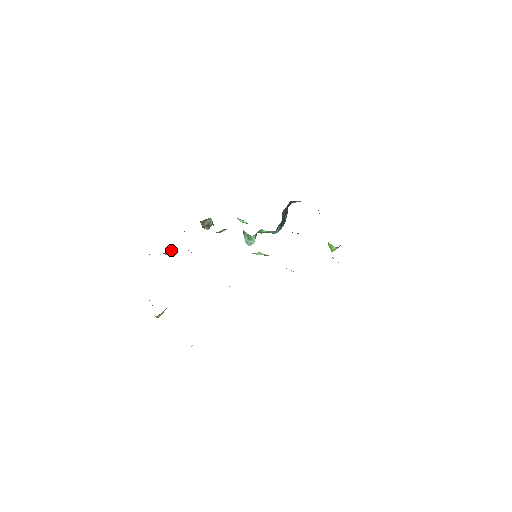
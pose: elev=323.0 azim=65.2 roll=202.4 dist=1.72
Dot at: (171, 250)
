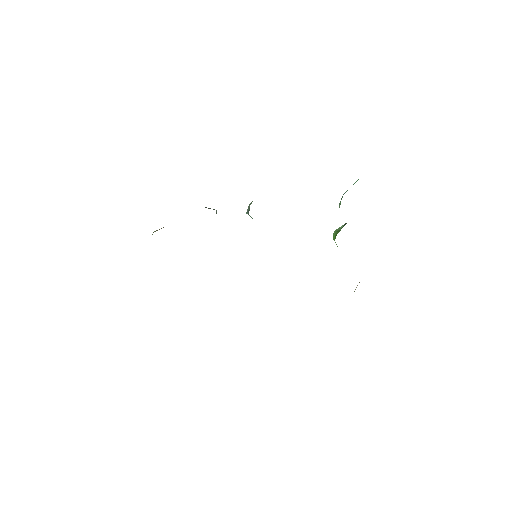
Dot at: occluded
